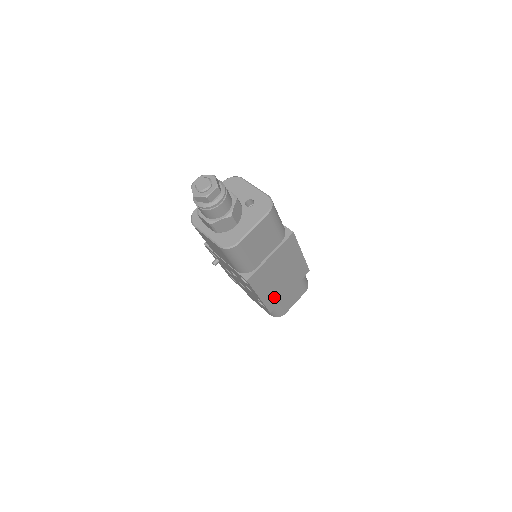
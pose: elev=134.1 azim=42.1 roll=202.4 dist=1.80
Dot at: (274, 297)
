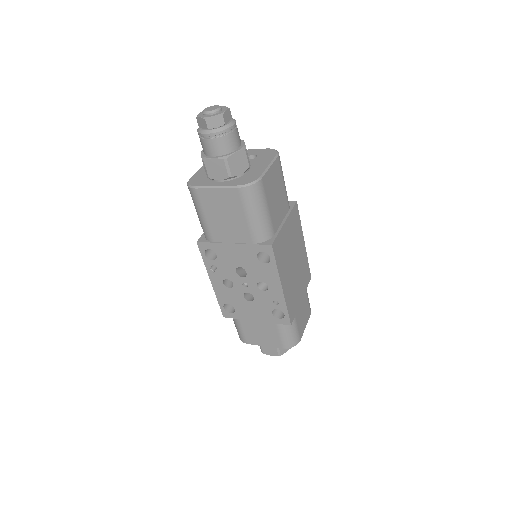
Dot at: (291, 298)
